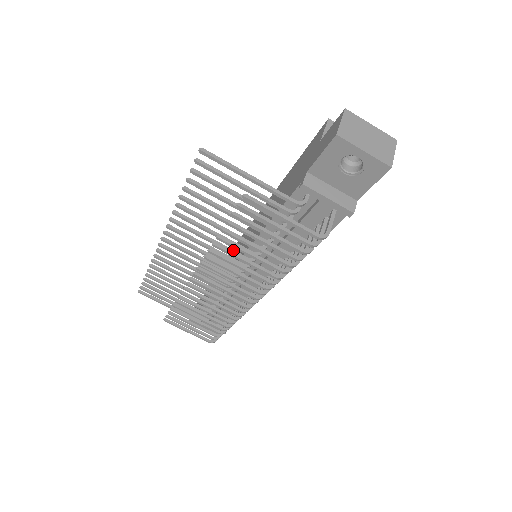
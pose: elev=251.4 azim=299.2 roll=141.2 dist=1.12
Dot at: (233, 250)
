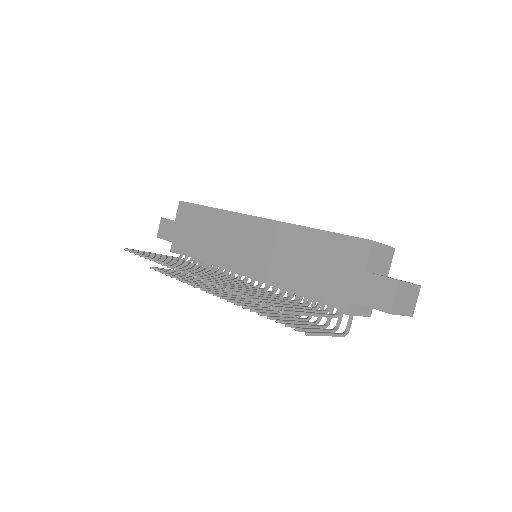
Dot at: (254, 288)
